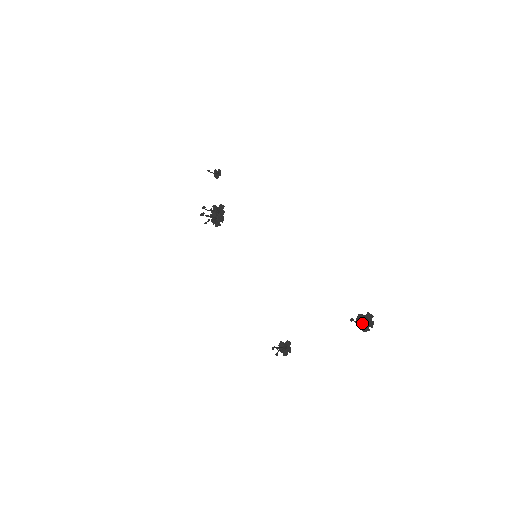
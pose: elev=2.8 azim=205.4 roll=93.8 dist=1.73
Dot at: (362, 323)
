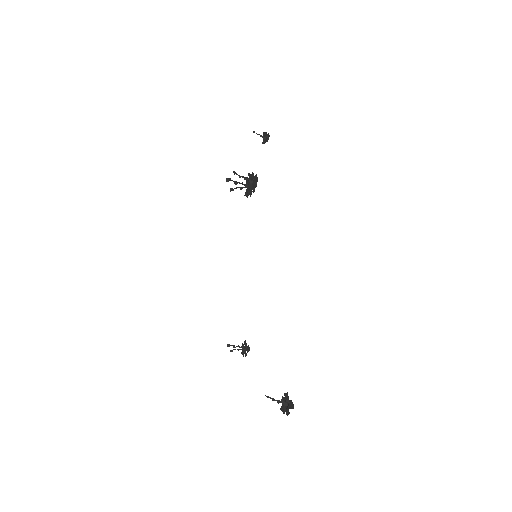
Dot at: (283, 403)
